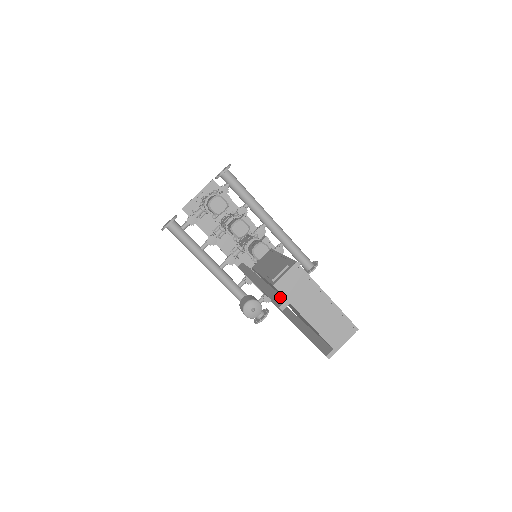
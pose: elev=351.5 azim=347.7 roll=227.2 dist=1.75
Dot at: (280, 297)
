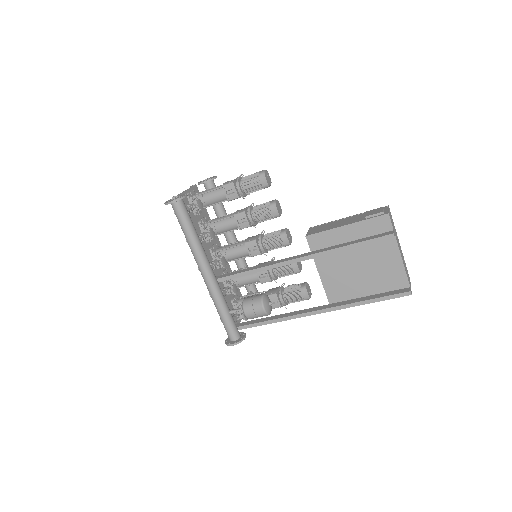
Dot at: (378, 234)
